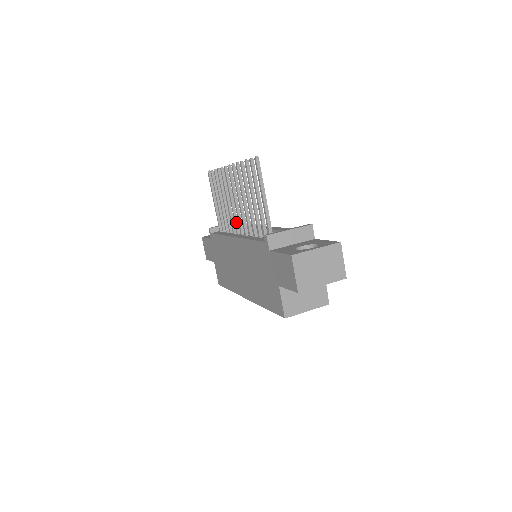
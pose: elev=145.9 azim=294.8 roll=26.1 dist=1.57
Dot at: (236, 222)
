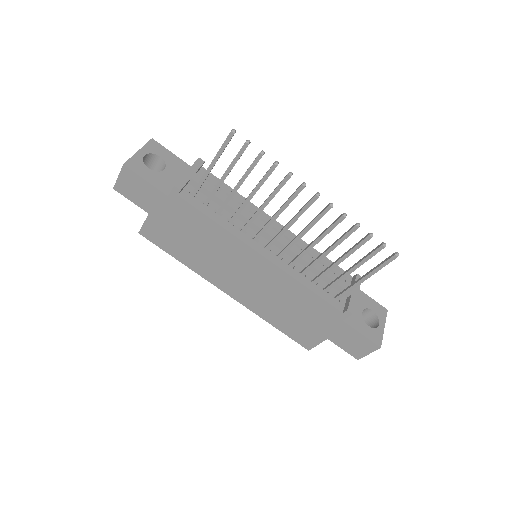
Dot at: occluded
